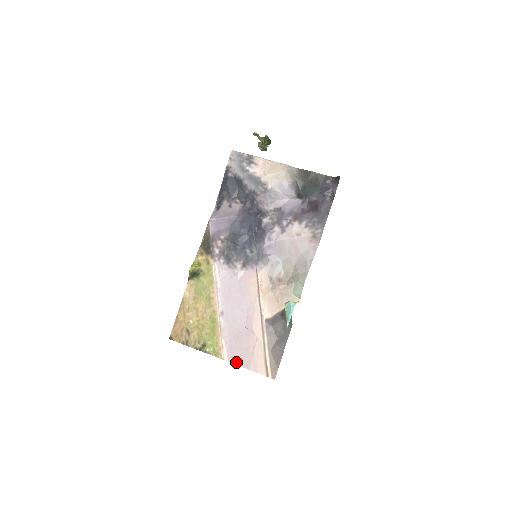
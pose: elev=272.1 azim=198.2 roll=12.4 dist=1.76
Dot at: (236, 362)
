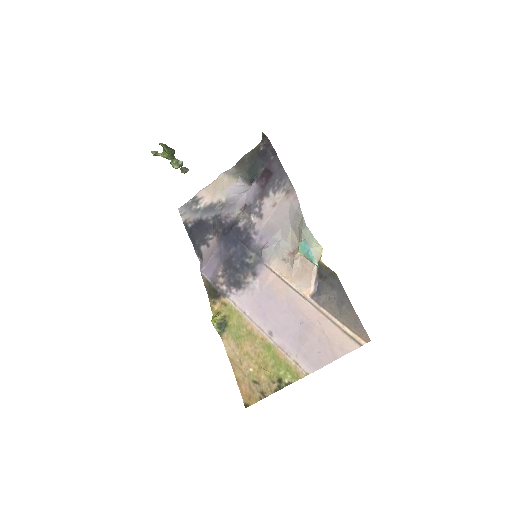
Dot at: (321, 365)
